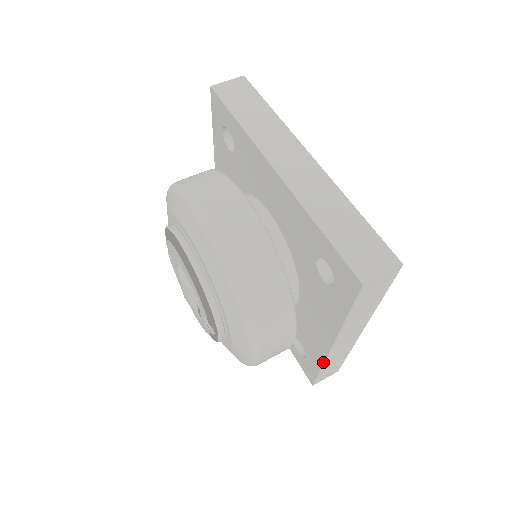
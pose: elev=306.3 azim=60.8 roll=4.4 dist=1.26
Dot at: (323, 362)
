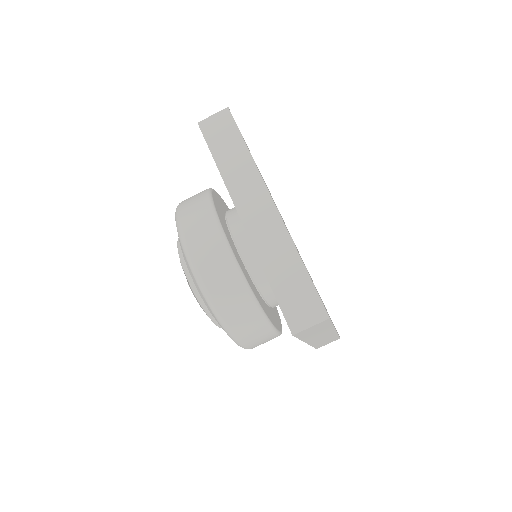
Dot at: occluded
